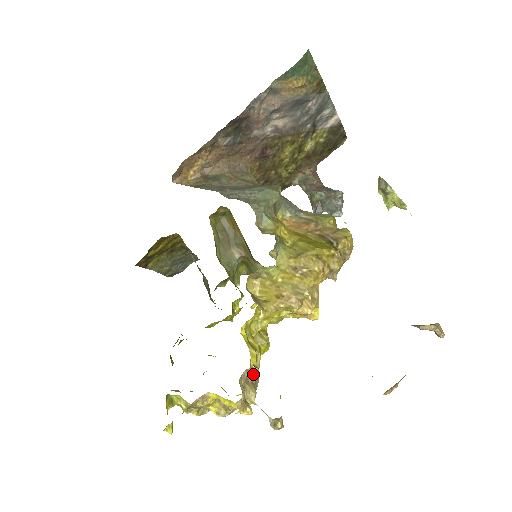
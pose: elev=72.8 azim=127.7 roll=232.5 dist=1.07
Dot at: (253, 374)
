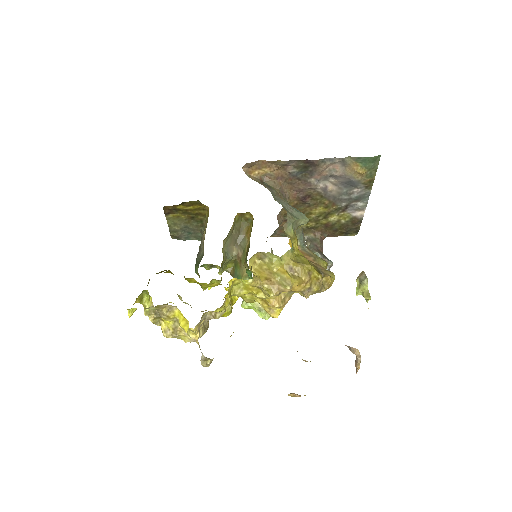
Dot at: (207, 323)
